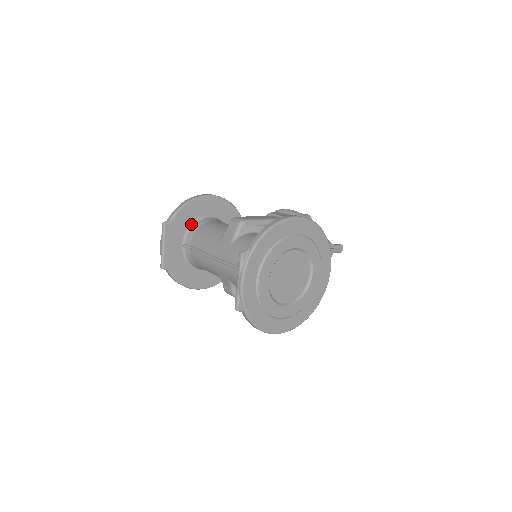
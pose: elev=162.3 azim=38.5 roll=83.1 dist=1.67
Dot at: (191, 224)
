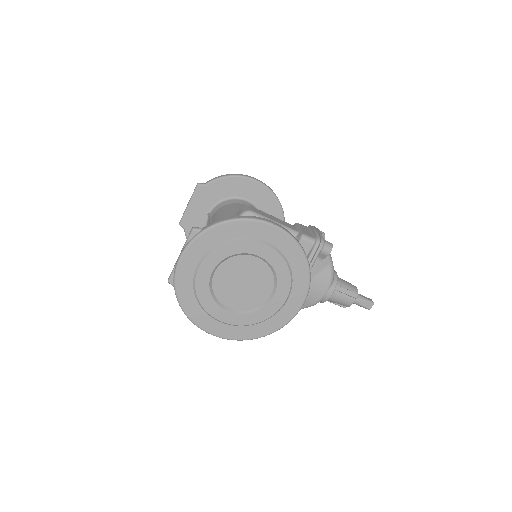
Dot at: (225, 198)
